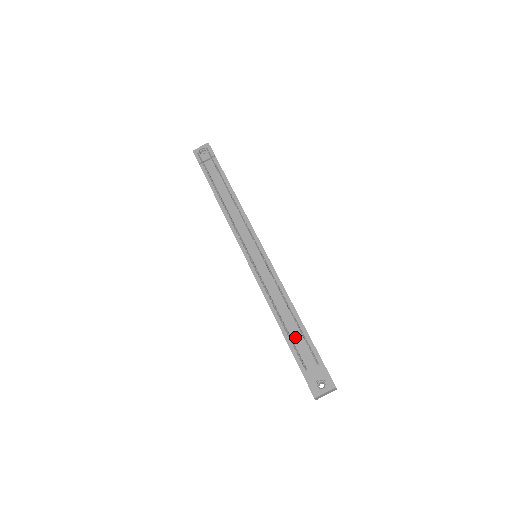
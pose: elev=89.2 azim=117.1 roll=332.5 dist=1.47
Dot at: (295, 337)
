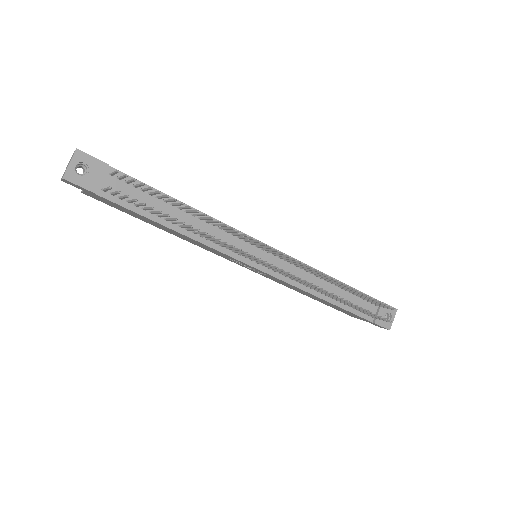
Dot at: (350, 301)
